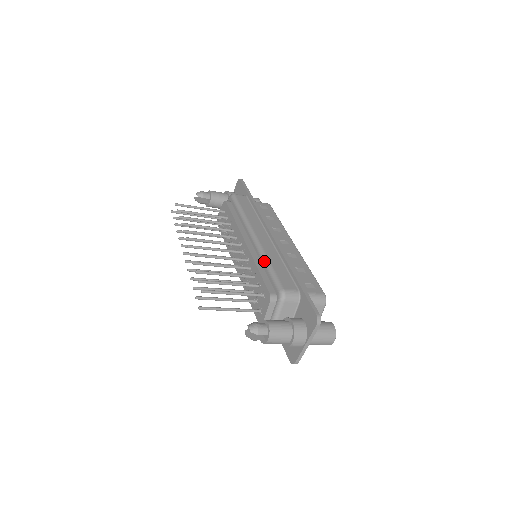
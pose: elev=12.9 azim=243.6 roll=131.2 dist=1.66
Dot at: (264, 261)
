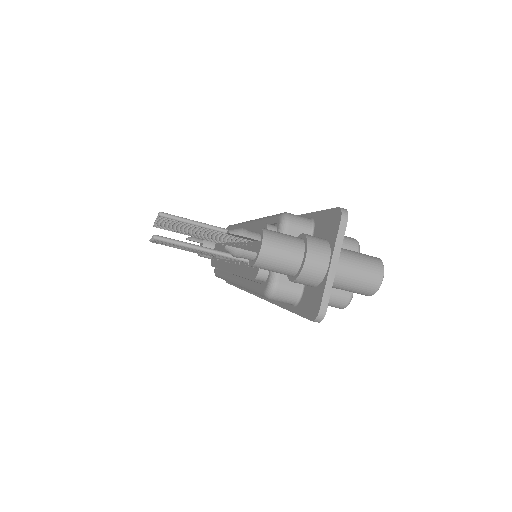
Dot at: (260, 219)
